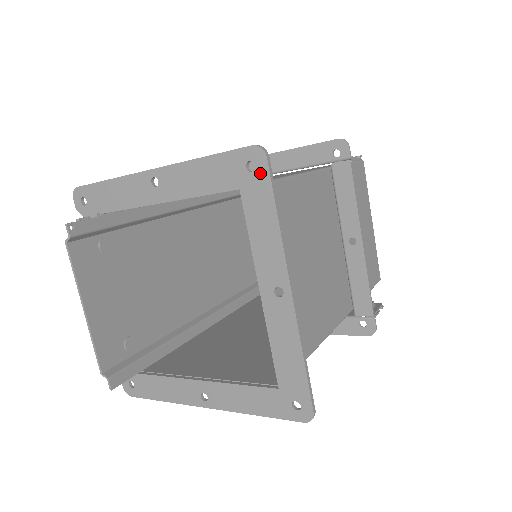
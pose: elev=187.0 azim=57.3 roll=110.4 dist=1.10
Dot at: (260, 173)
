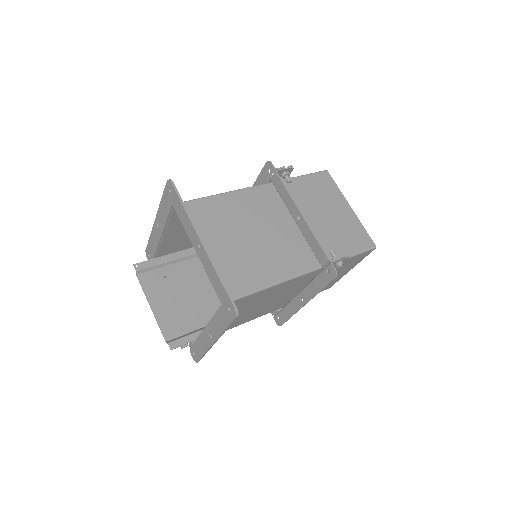
Dot at: (173, 191)
